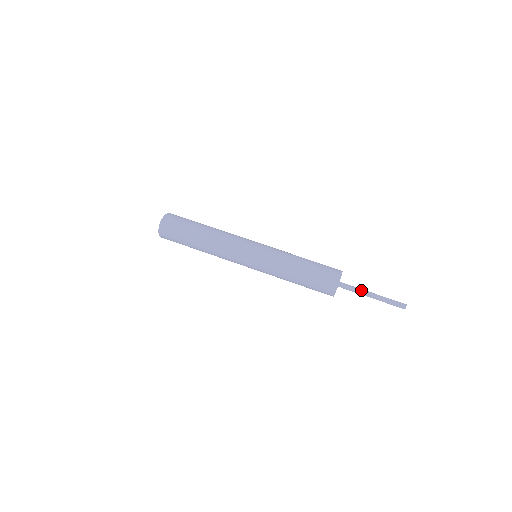
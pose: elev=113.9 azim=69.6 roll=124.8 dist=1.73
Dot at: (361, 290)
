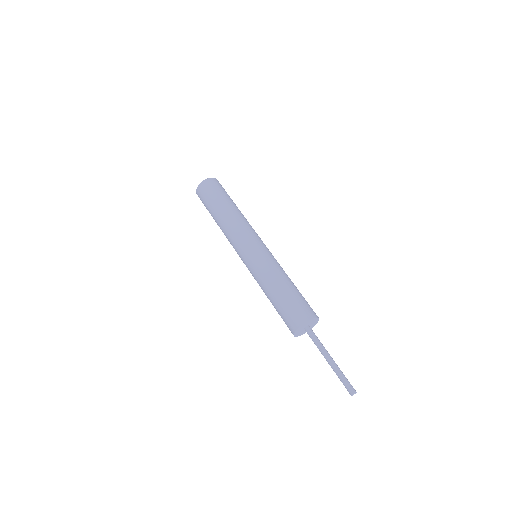
Dot at: occluded
